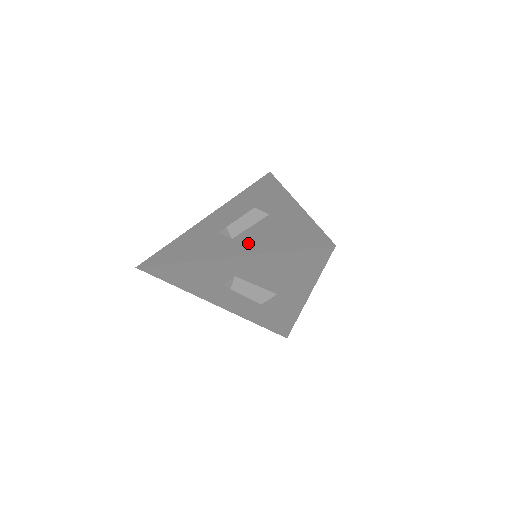
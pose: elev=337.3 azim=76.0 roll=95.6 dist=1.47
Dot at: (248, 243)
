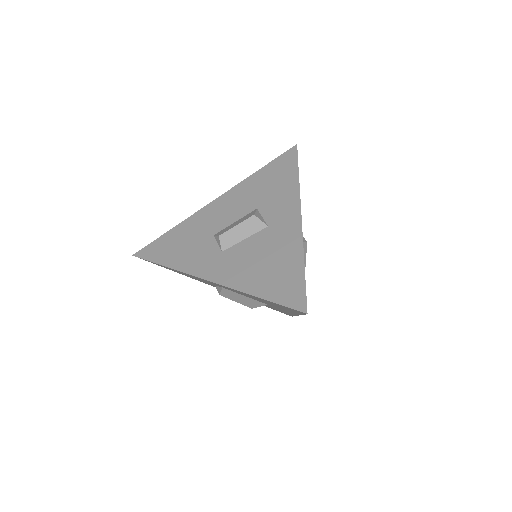
Dot at: (233, 267)
